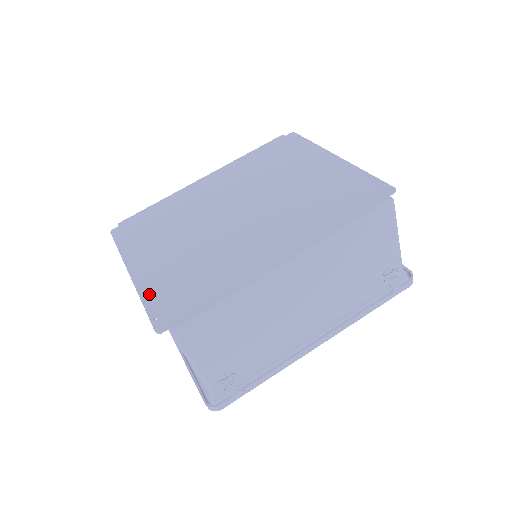
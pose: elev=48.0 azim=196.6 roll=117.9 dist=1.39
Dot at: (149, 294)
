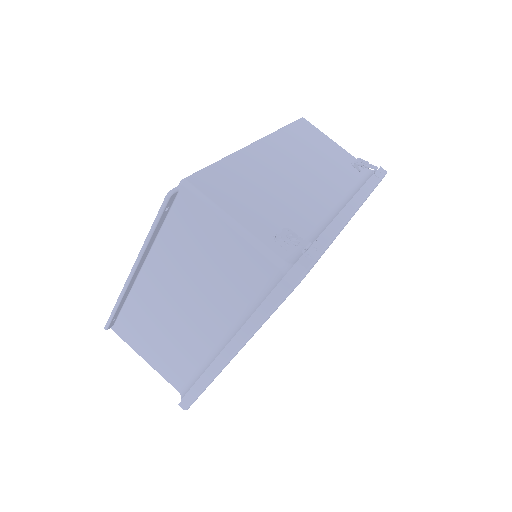
Dot at: occluded
